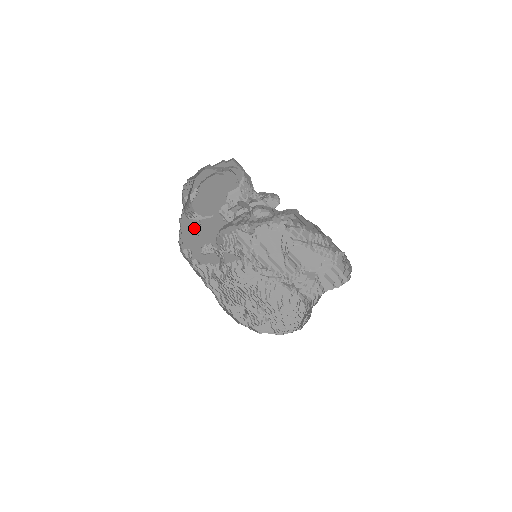
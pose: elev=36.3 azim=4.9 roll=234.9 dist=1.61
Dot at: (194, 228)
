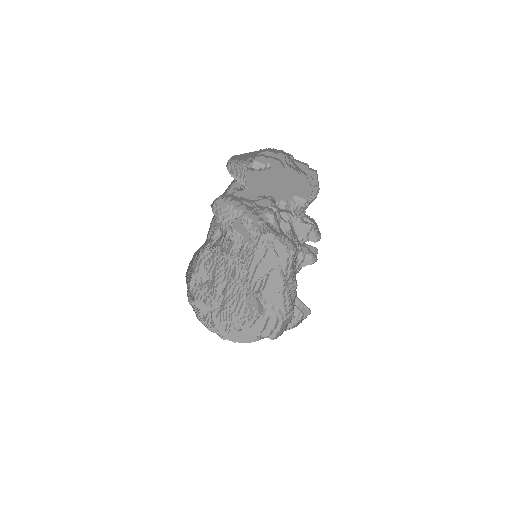
Dot at: (247, 193)
